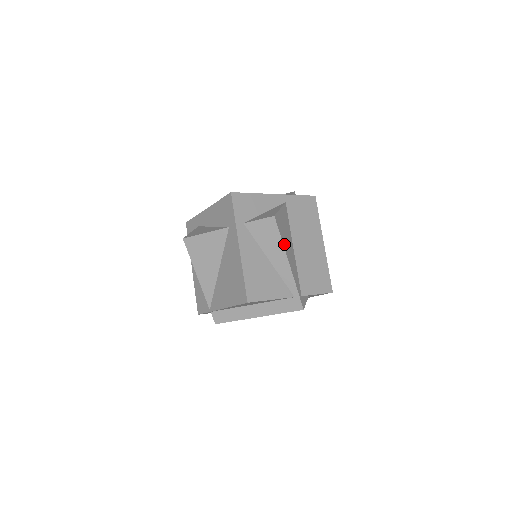
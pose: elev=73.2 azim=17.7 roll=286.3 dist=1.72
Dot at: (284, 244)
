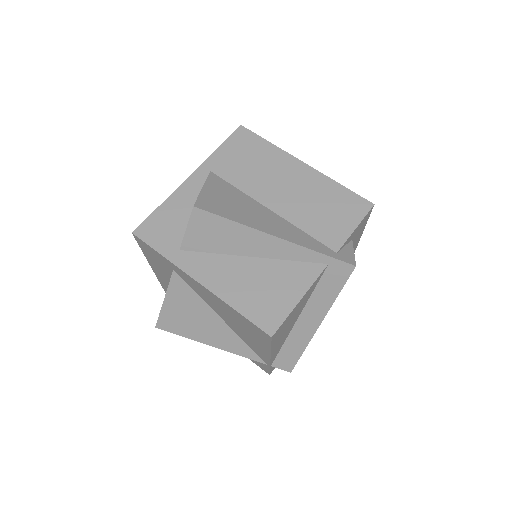
Dot at: (244, 222)
